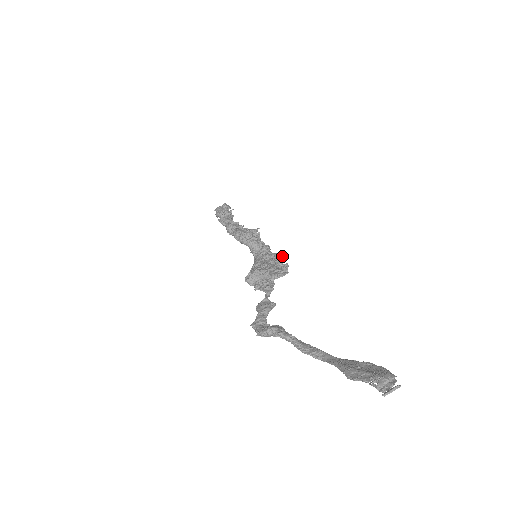
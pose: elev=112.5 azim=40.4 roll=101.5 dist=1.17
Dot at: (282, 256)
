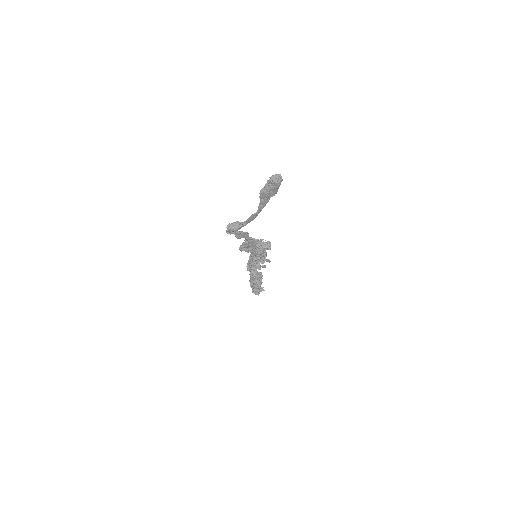
Dot at: occluded
